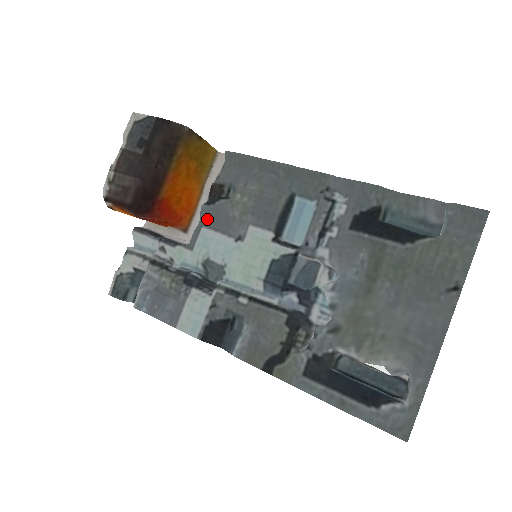
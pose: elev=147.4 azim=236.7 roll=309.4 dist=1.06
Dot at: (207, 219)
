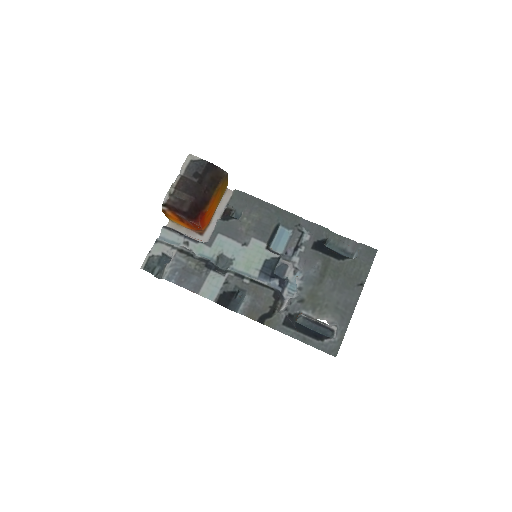
Dot at: (222, 229)
